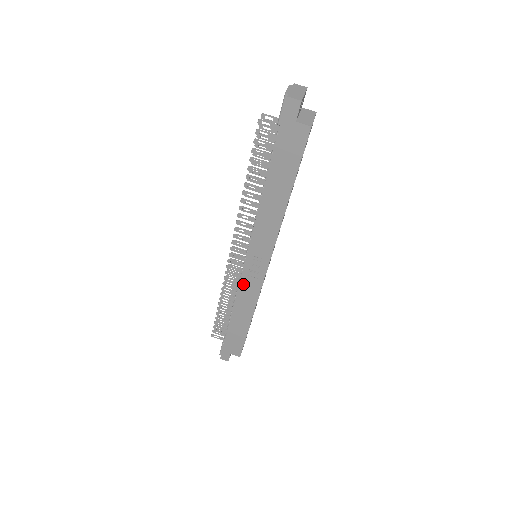
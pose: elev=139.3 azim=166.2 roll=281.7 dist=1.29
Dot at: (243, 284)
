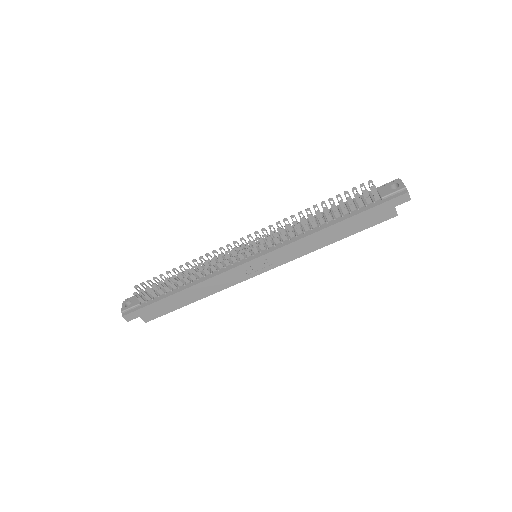
Dot at: (231, 272)
